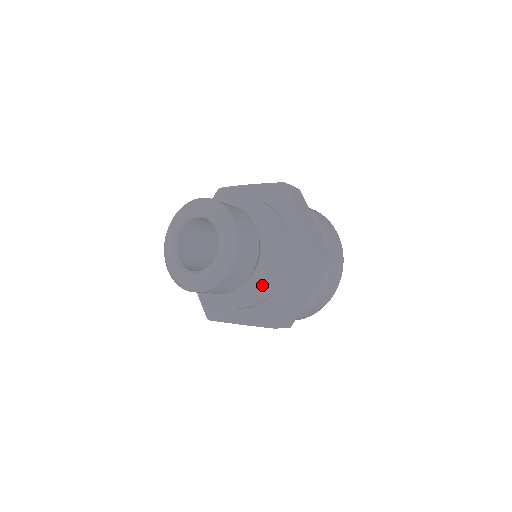
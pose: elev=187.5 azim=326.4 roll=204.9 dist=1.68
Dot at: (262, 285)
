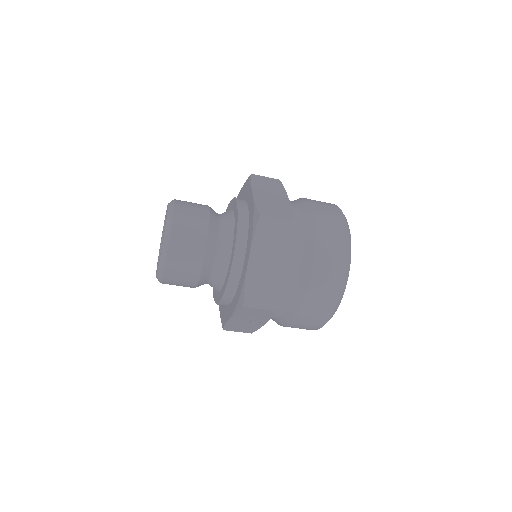
Dot at: (235, 220)
